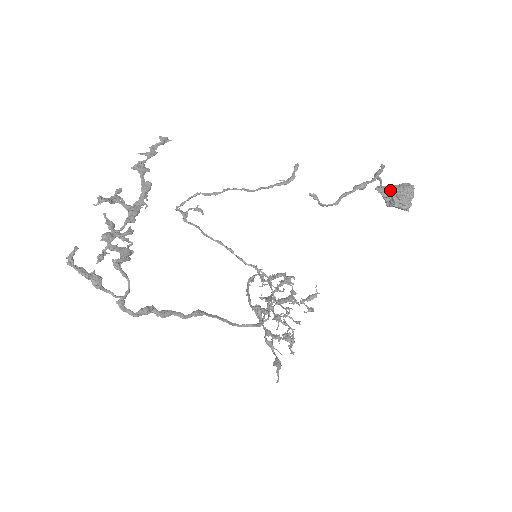
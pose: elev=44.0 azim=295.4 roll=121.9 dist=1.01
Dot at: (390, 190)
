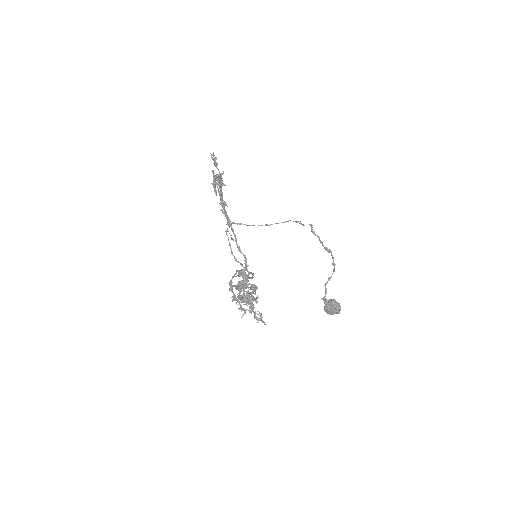
Dot at: (329, 300)
